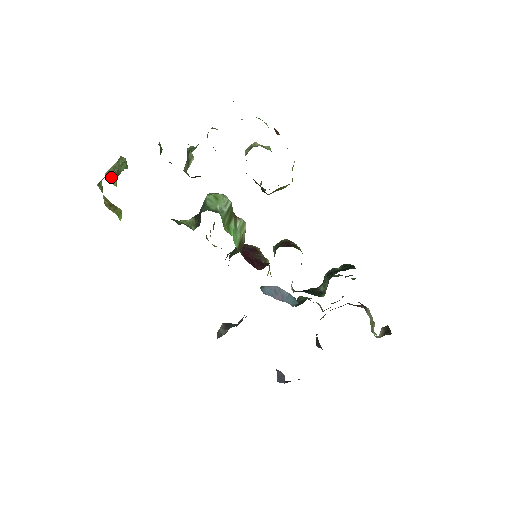
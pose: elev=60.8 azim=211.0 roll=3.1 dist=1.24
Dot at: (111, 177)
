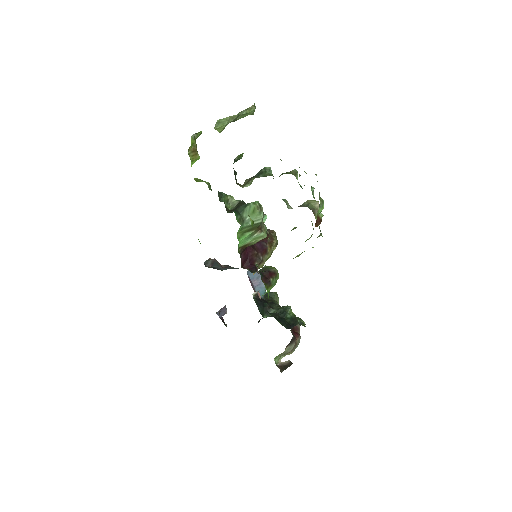
Dot at: (220, 125)
